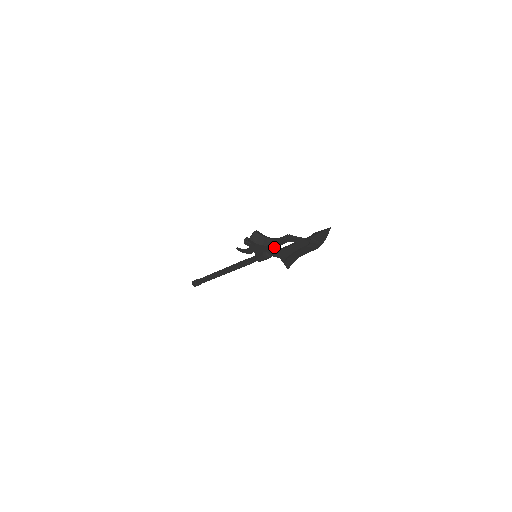
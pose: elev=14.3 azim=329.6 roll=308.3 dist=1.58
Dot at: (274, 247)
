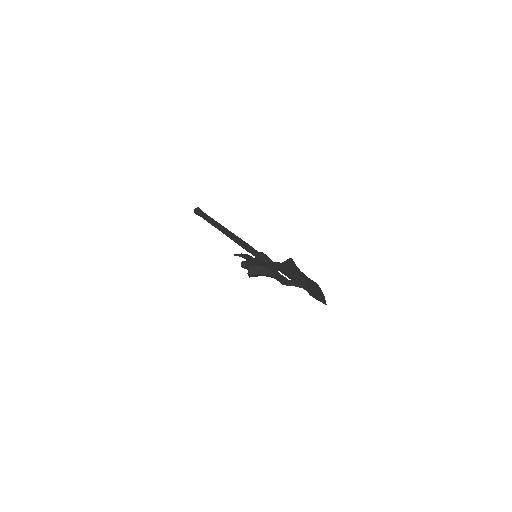
Dot at: occluded
